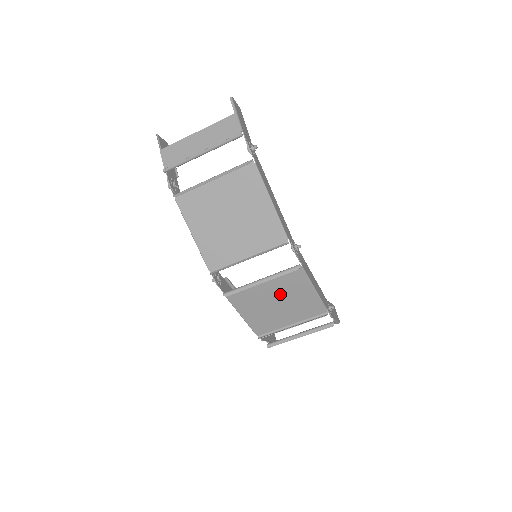
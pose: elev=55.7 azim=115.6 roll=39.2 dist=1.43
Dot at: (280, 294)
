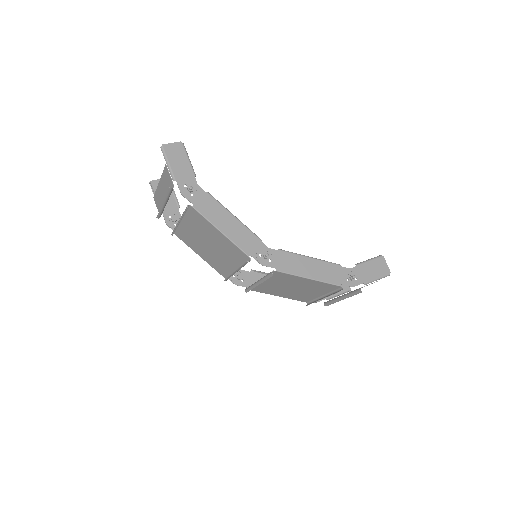
Dot at: (286, 284)
